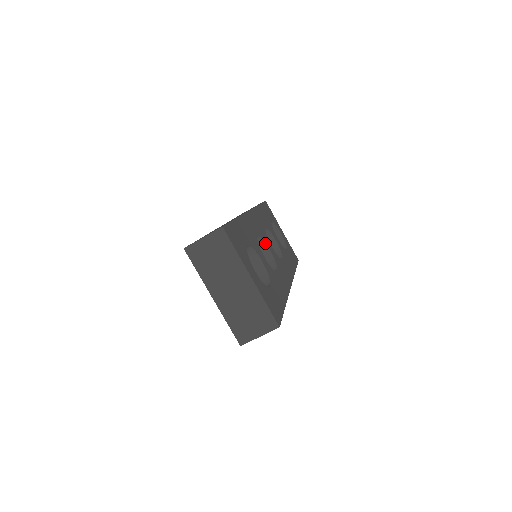
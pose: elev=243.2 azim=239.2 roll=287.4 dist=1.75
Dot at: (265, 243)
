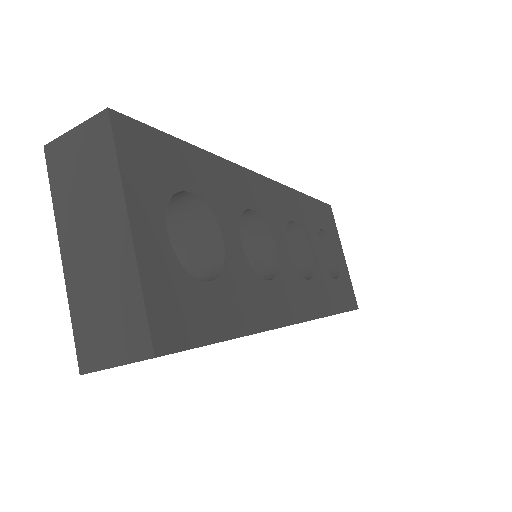
Dot at: (270, 233)
